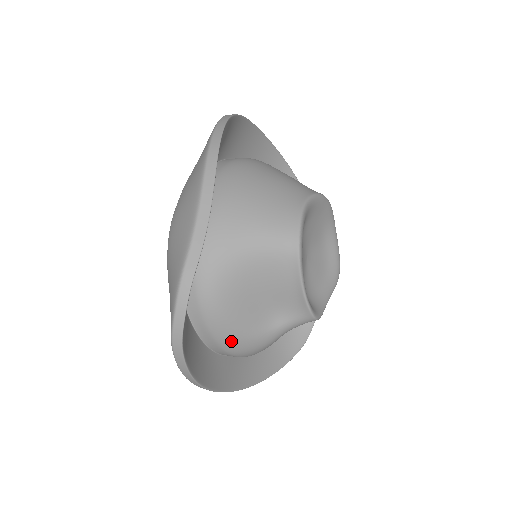
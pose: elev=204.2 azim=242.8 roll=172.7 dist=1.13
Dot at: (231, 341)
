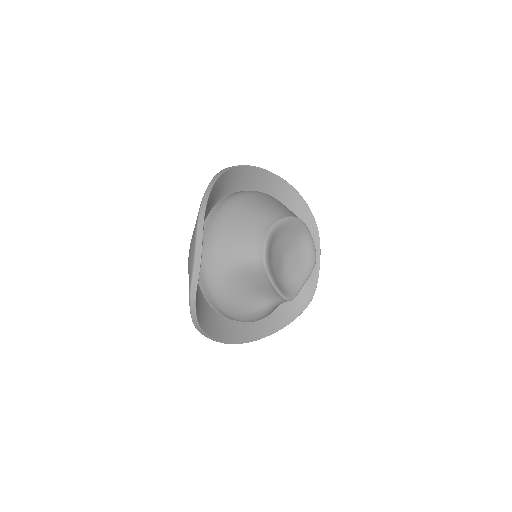
Dot at: (238, 316)
